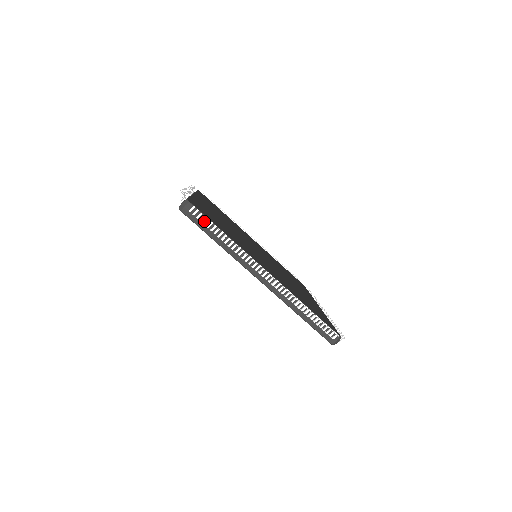
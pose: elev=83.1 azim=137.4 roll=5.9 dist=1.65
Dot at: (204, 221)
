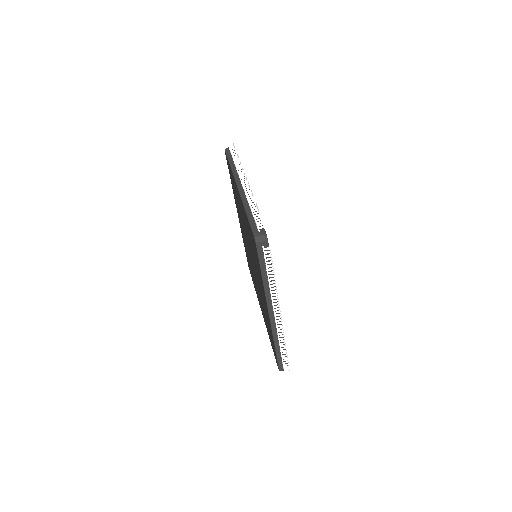
Dot at: occluded
